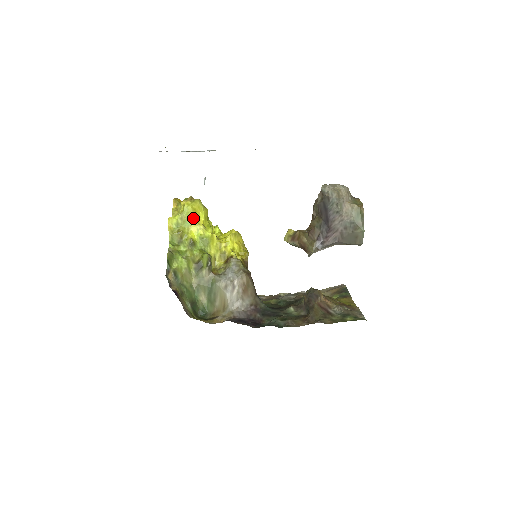
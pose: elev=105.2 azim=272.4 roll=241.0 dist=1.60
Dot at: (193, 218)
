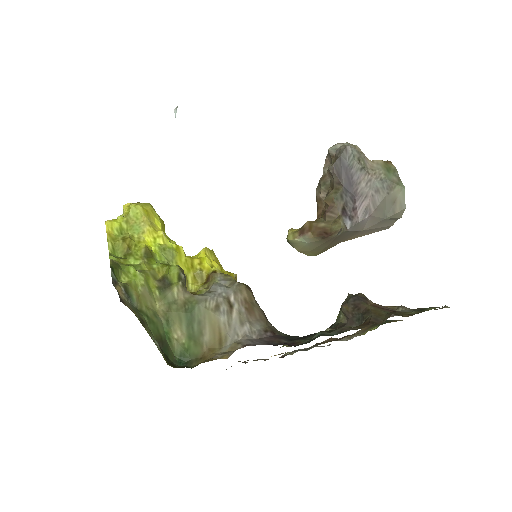
Dot at: (145, 222)
